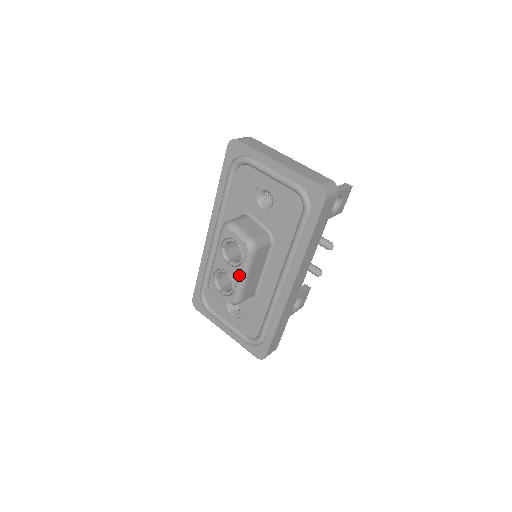
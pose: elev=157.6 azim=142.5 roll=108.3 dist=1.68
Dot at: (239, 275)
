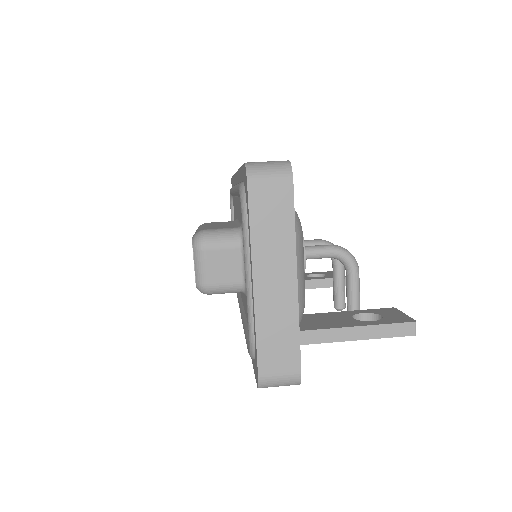
Dot at: occluded
